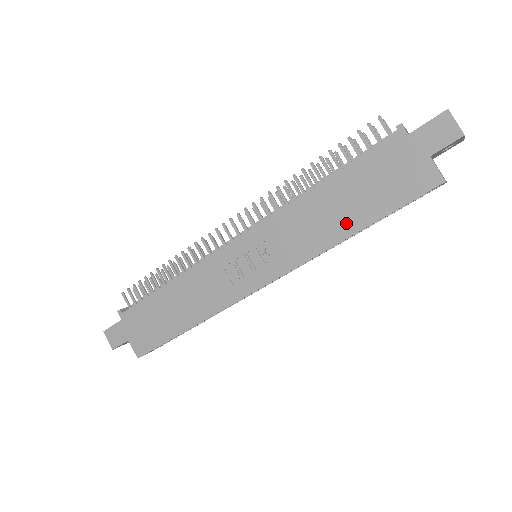
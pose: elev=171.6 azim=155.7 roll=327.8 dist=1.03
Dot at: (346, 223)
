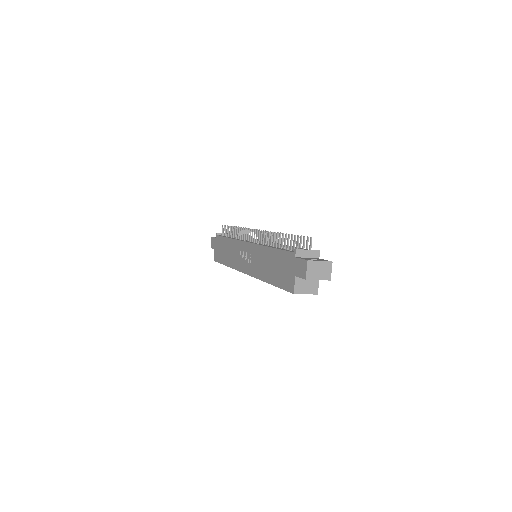
Dot at: (269, 275)
